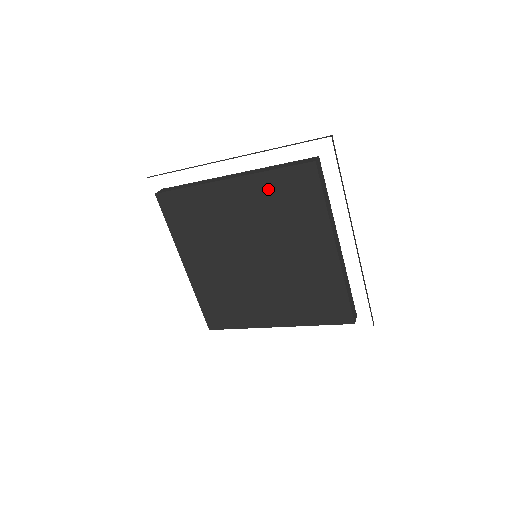
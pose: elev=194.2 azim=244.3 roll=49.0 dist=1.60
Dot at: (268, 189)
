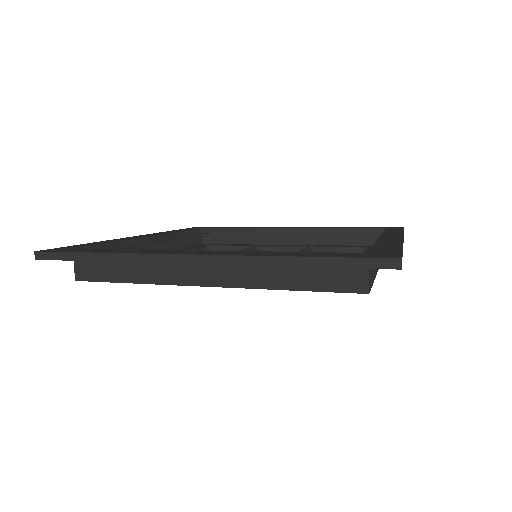
Dot at: occluded
